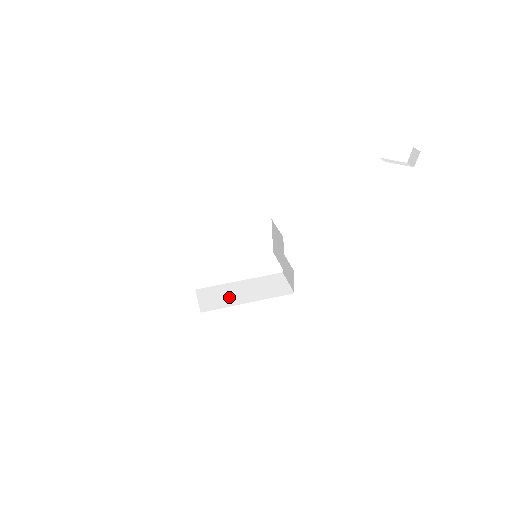
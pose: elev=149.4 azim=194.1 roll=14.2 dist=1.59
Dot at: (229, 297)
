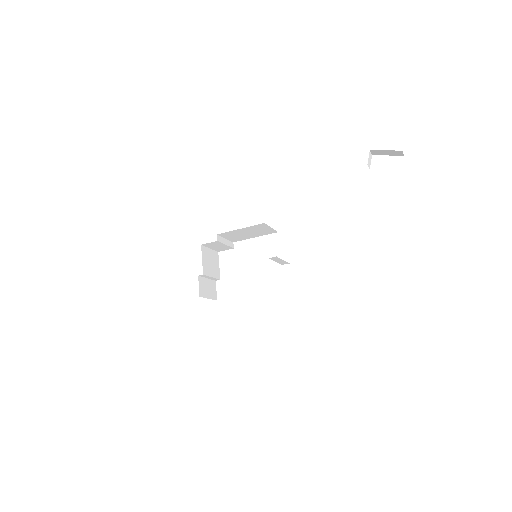
Dot at: occluded
